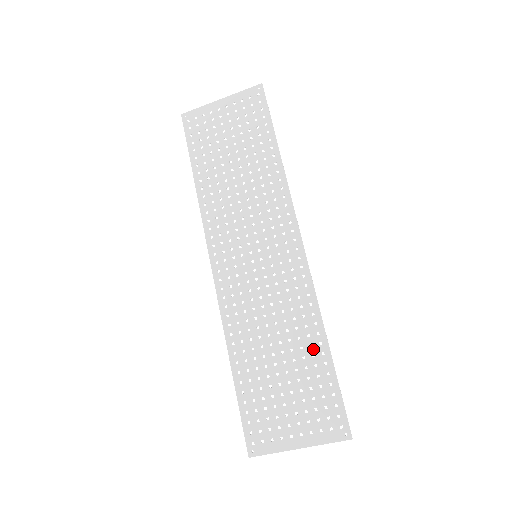
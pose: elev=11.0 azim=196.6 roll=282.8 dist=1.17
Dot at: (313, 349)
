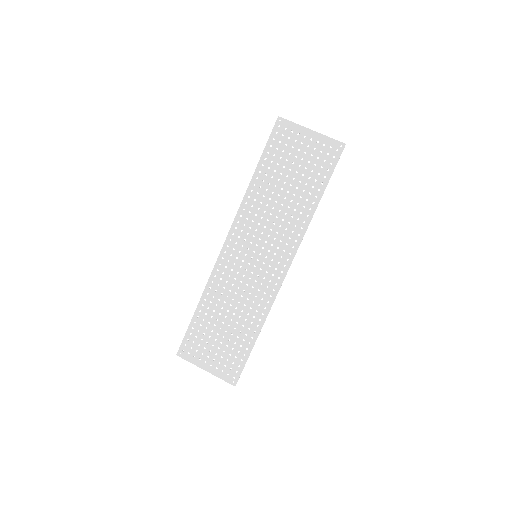
Dot at: (249, 331)
